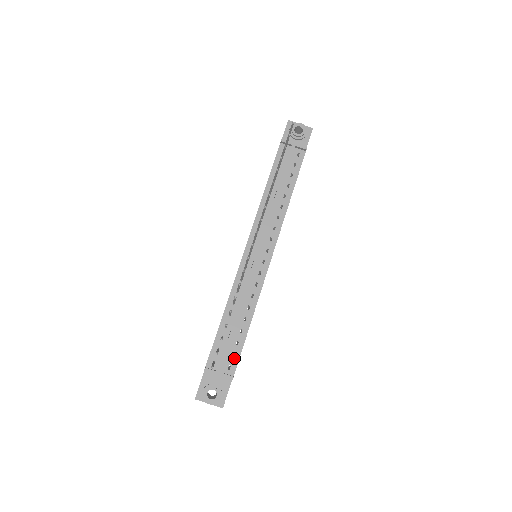
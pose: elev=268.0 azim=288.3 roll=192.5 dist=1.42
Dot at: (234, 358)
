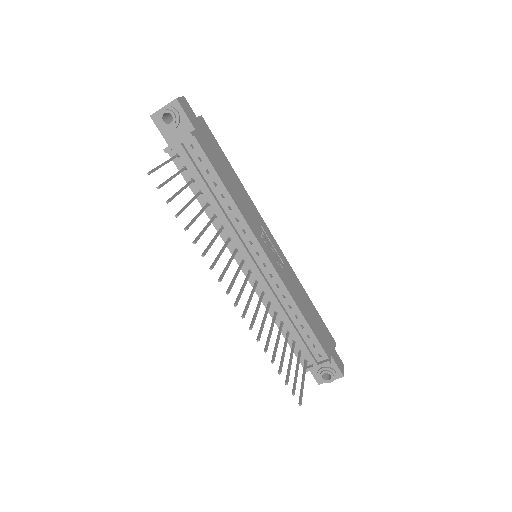
Dot at: (316, 347)
